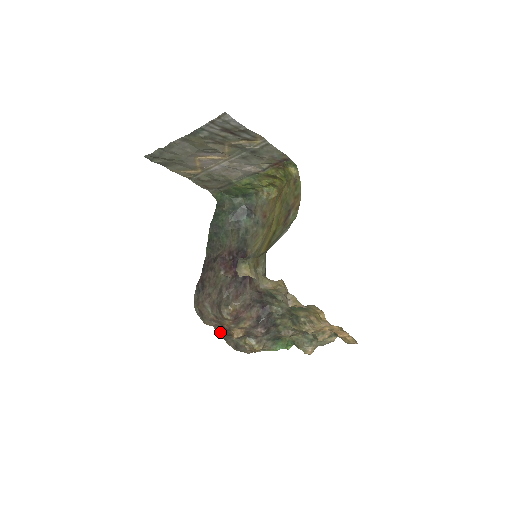
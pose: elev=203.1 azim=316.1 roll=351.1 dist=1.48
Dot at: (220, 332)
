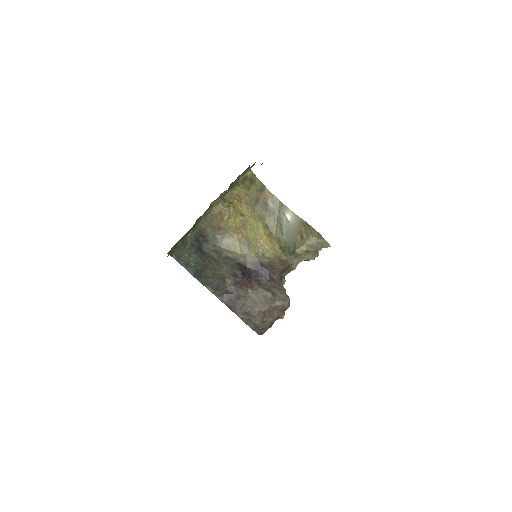
Dot at: occluded
